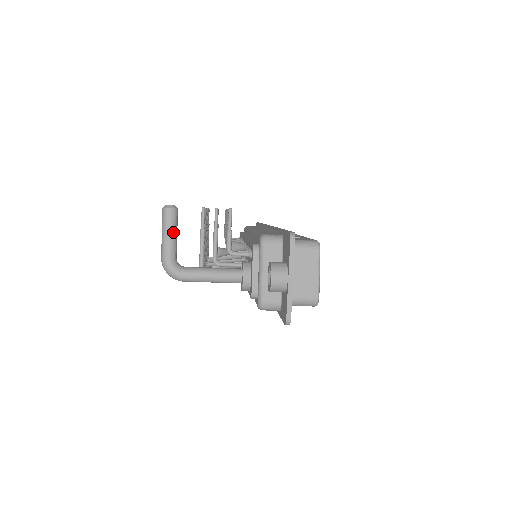
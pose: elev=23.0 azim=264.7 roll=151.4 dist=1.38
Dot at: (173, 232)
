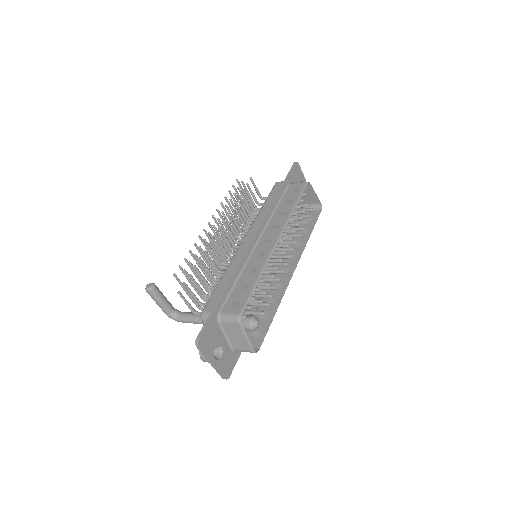
Dot at: (159, 301)
